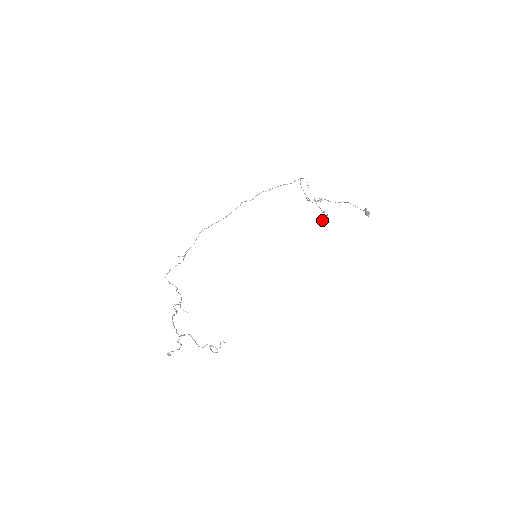
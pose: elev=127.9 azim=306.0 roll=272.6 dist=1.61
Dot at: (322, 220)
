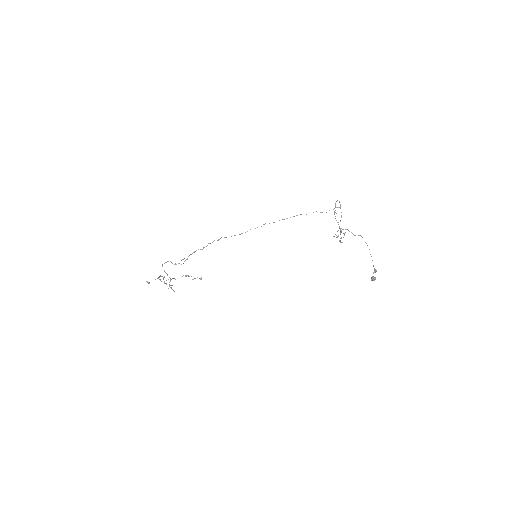
Dot at: (336, 237)
